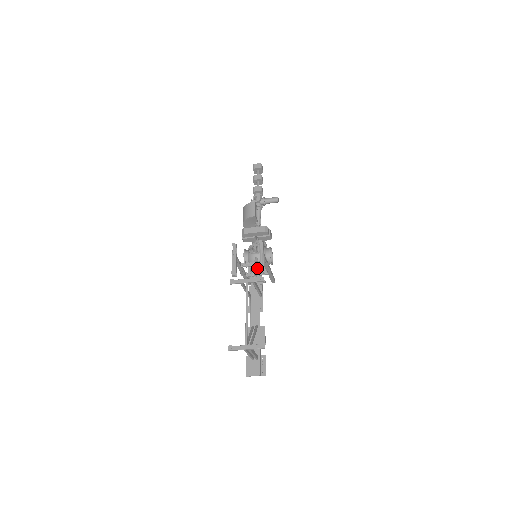
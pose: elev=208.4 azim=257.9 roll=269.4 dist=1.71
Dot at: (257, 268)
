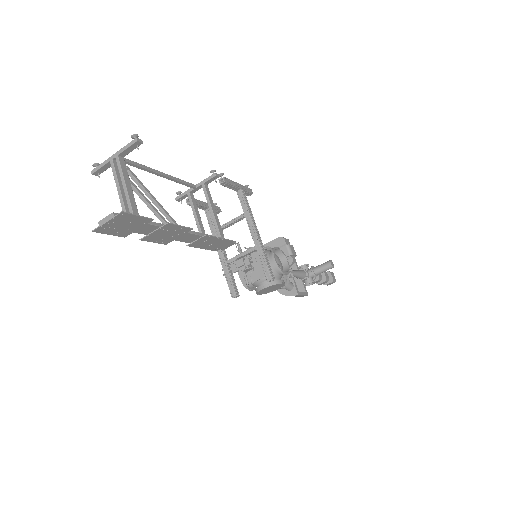
Dot at: occluded
